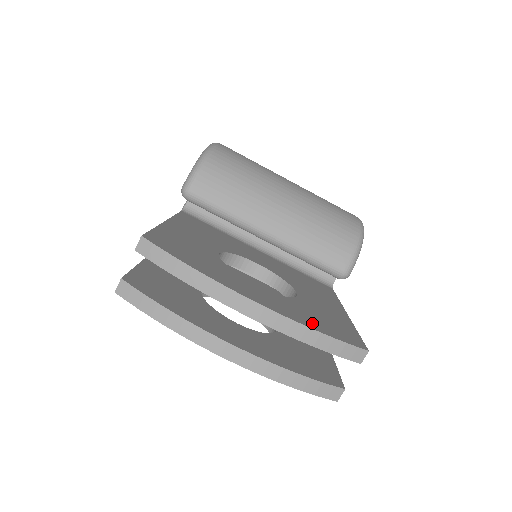
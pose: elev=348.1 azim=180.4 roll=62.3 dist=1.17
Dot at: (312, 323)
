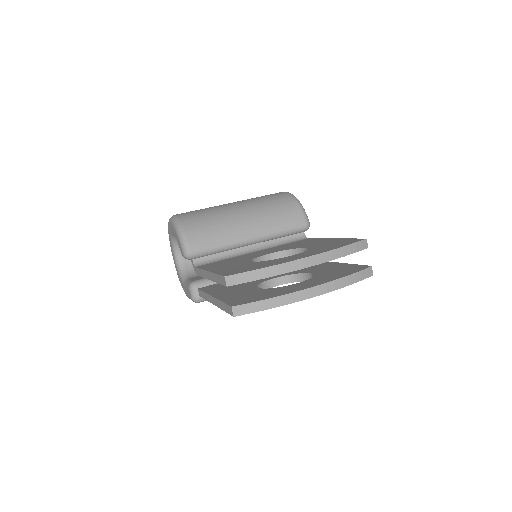
Dot at: (333, 248)
